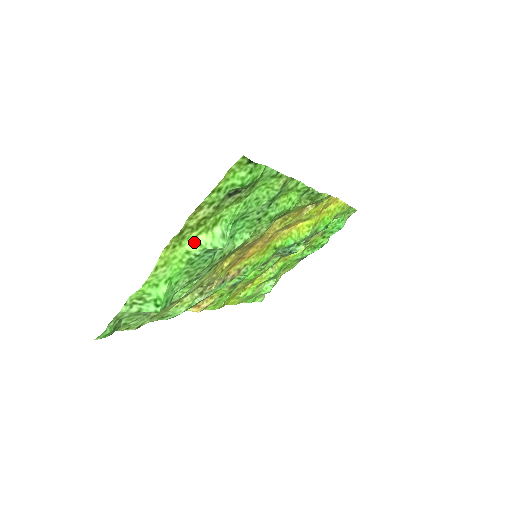
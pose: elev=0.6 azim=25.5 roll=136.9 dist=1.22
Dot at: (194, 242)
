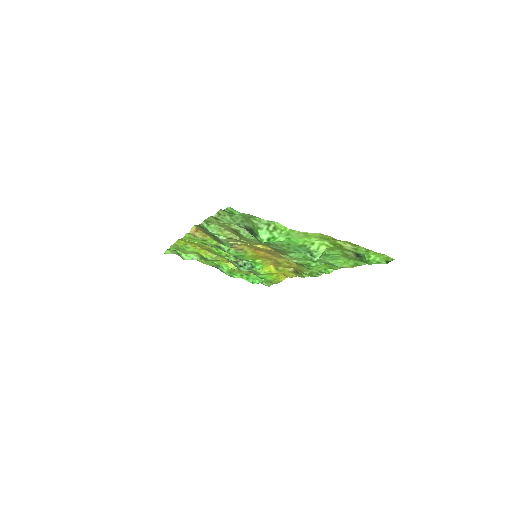
Dot at: (320, 244)
